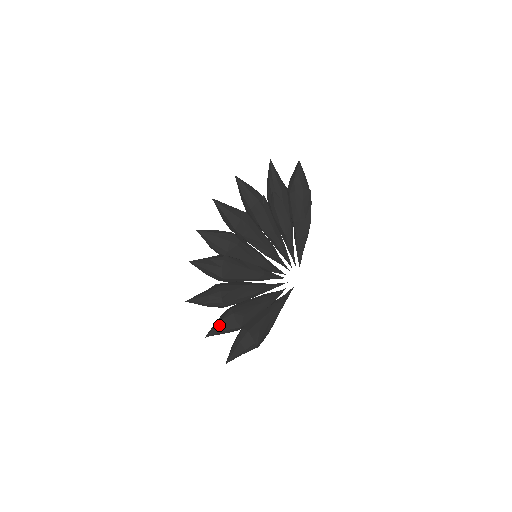
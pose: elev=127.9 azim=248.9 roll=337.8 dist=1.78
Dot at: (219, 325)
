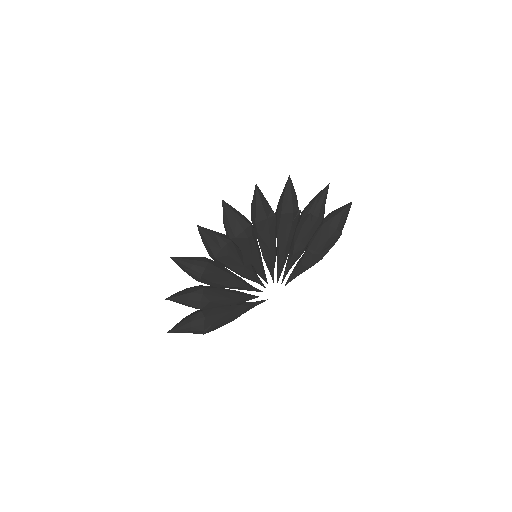
Dot at: (184, 296)
